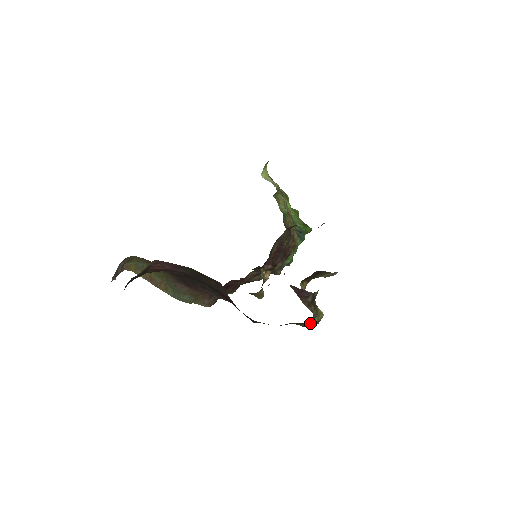
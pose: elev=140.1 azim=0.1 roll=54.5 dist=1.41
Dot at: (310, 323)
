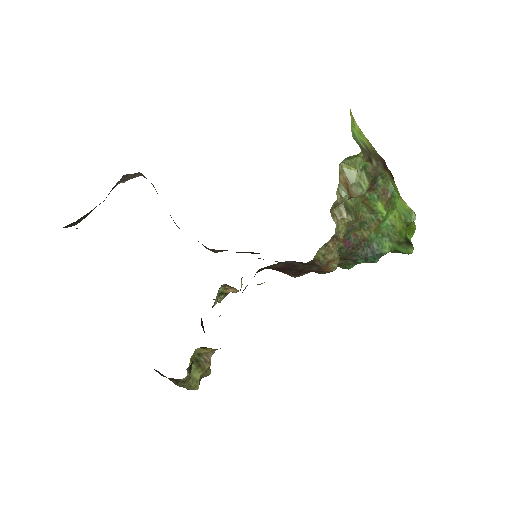
Dot at: occluded
